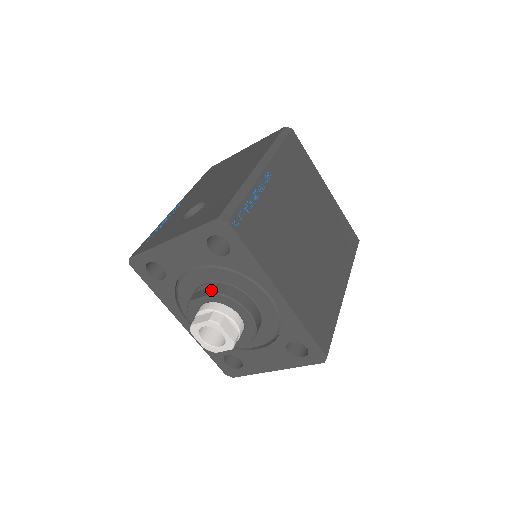
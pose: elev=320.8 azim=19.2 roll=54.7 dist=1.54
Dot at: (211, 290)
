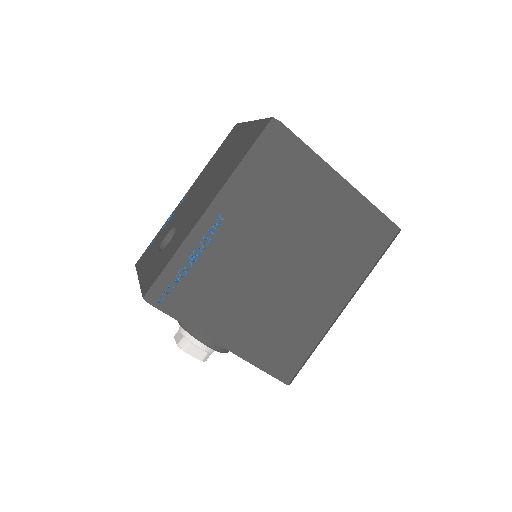
Dot at: occluded
